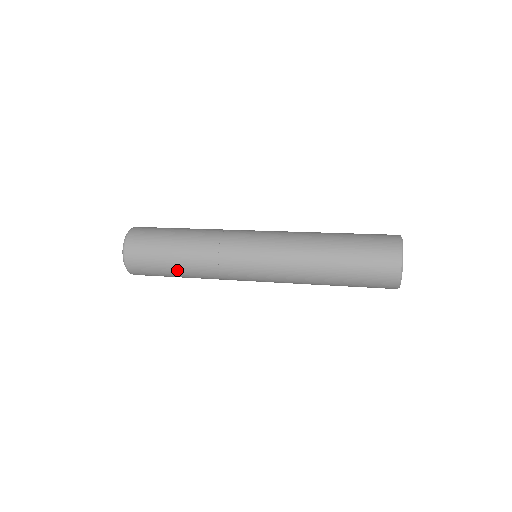
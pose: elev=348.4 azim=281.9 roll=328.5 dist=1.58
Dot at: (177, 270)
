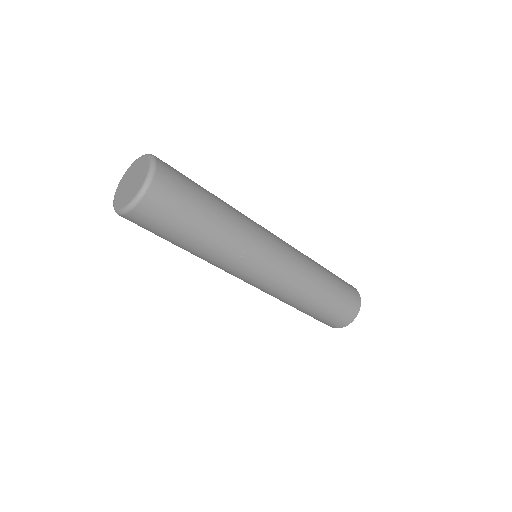
Dot at: (200, 234)
